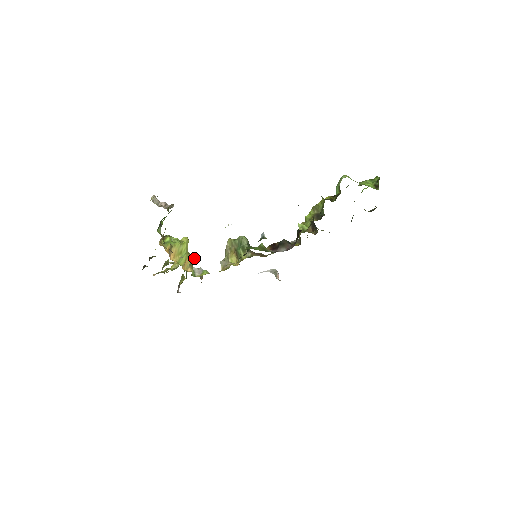
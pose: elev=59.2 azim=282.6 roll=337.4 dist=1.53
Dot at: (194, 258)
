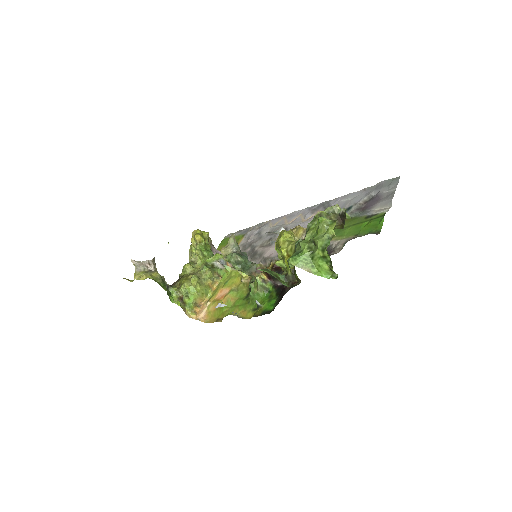
Dot at: (211, 272)
